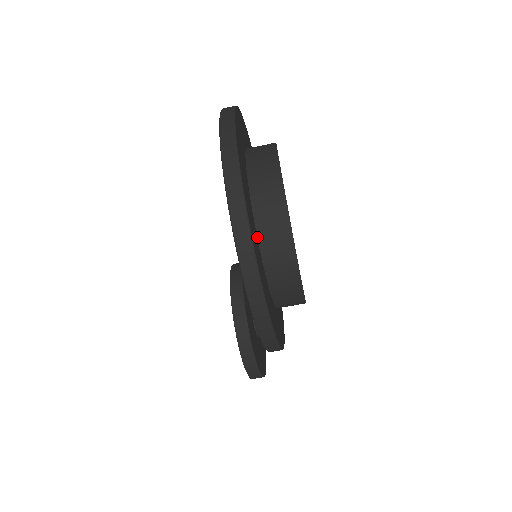
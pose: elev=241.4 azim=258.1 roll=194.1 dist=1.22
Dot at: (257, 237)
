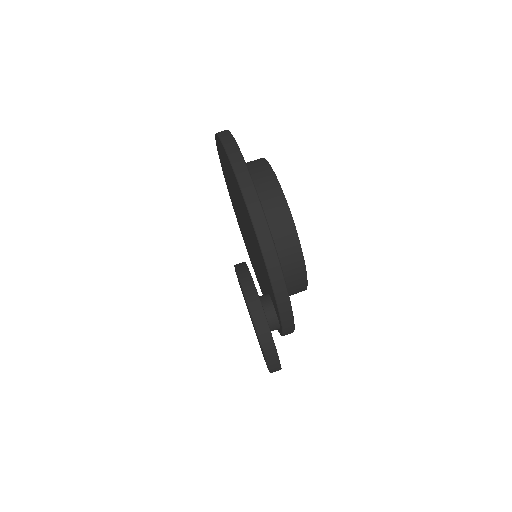
Dot at: occluded
